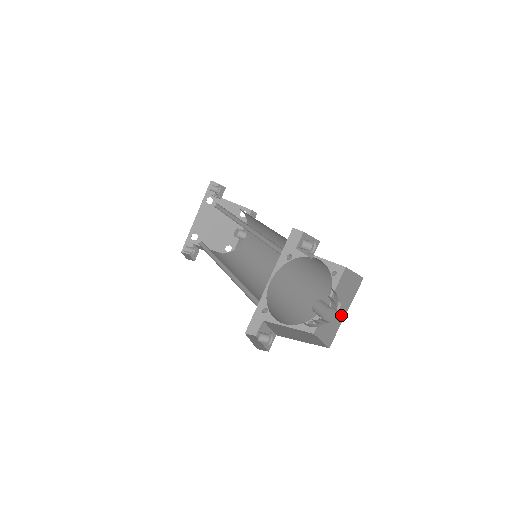
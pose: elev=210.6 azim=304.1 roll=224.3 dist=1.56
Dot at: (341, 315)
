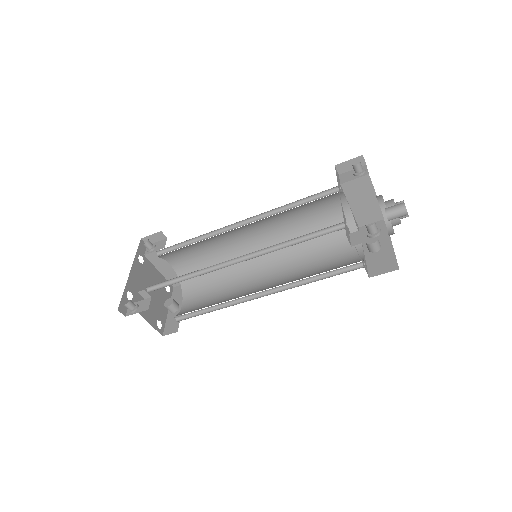
Dot at: (388, 246)
